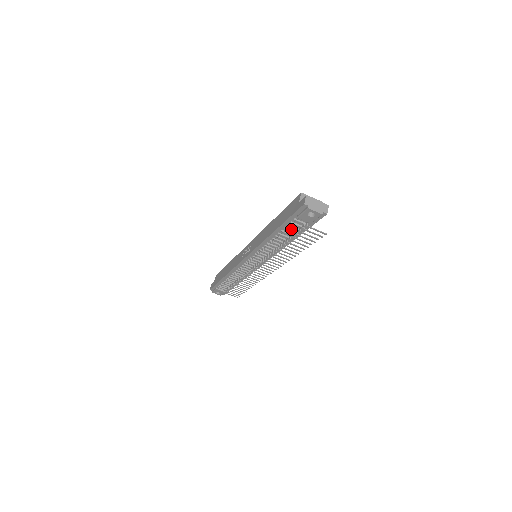
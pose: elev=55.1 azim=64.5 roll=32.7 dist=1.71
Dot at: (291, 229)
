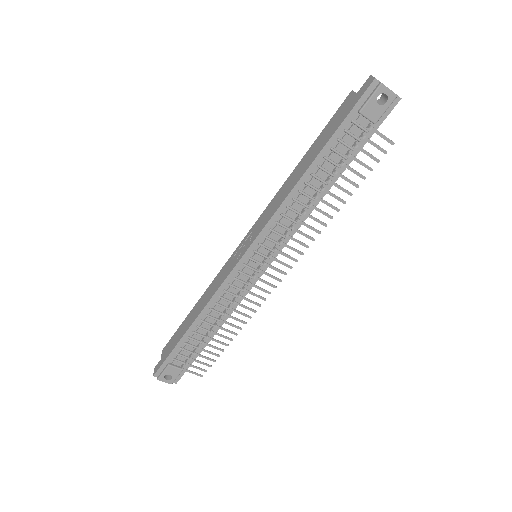
Dot at: (339, 151)
